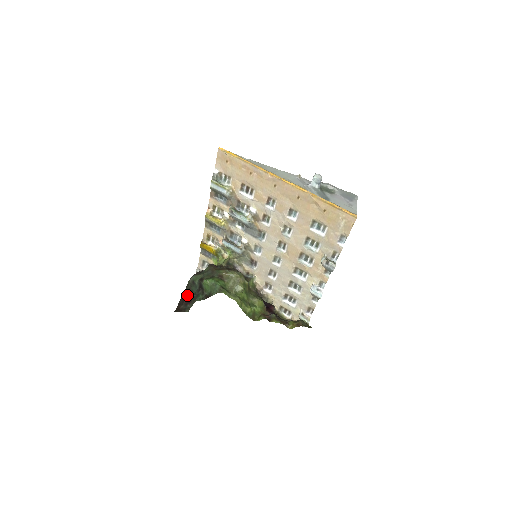
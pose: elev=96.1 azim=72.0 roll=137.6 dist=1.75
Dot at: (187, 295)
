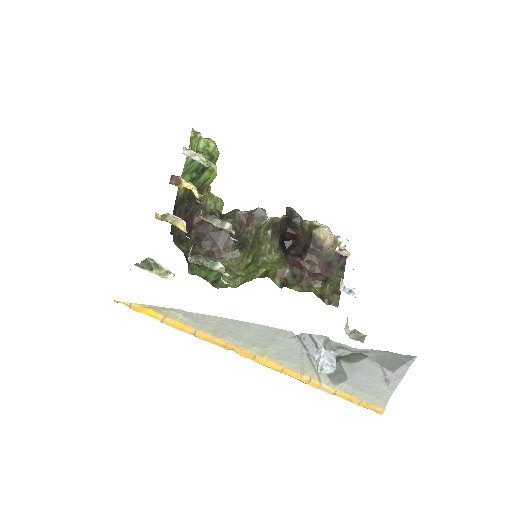
Dot at: occluded
